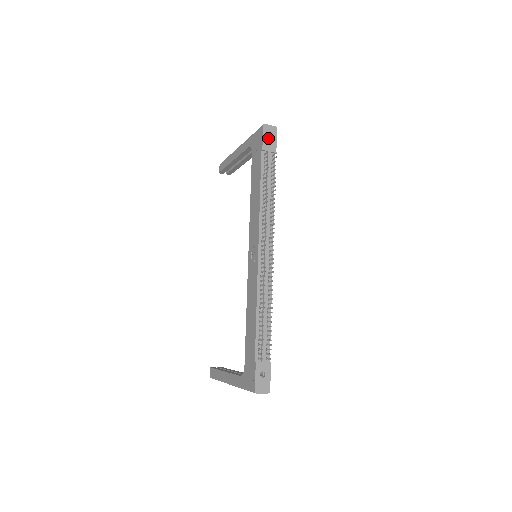
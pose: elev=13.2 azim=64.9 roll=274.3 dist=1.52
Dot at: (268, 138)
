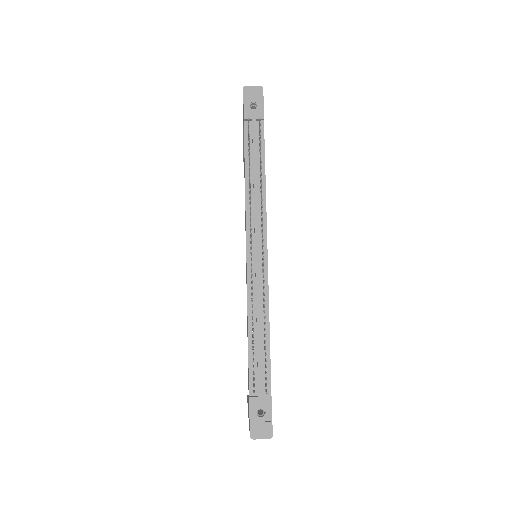
Dot at: (251, 103)
